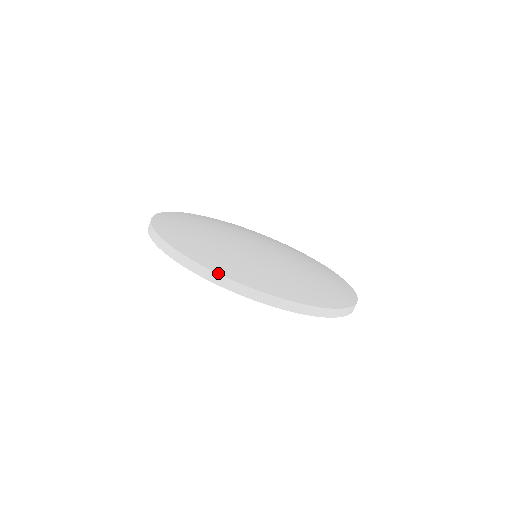
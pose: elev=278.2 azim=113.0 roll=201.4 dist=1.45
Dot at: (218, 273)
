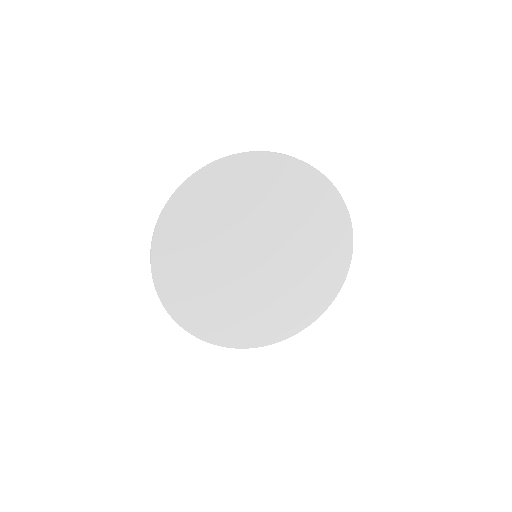
Dot at: (226, 157)
